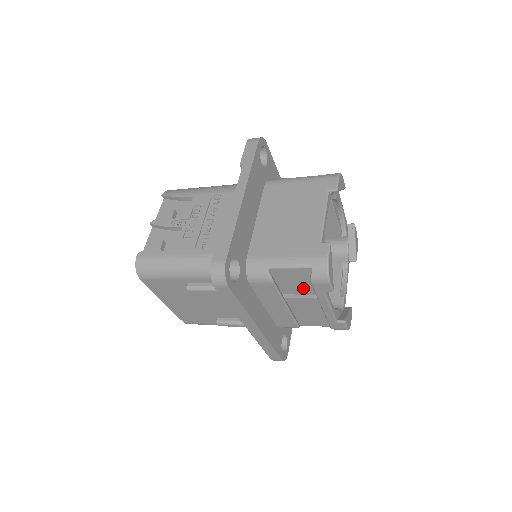
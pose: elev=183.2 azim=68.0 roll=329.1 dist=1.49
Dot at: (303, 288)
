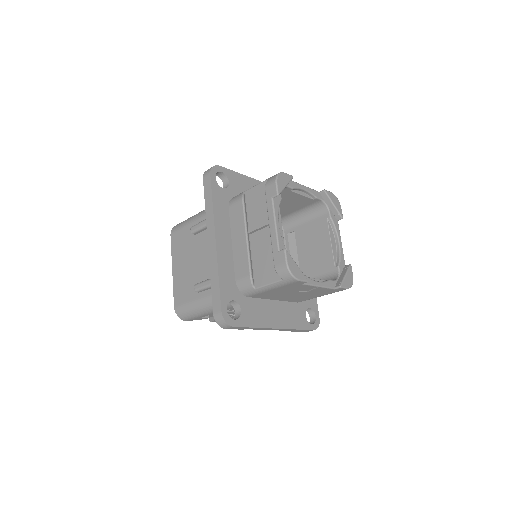
Dot at: (263, 212)
